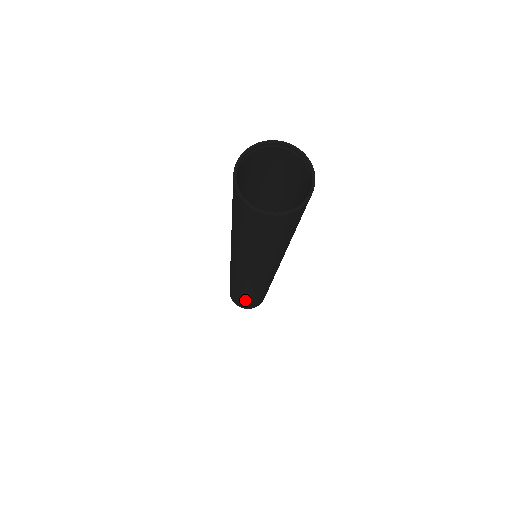
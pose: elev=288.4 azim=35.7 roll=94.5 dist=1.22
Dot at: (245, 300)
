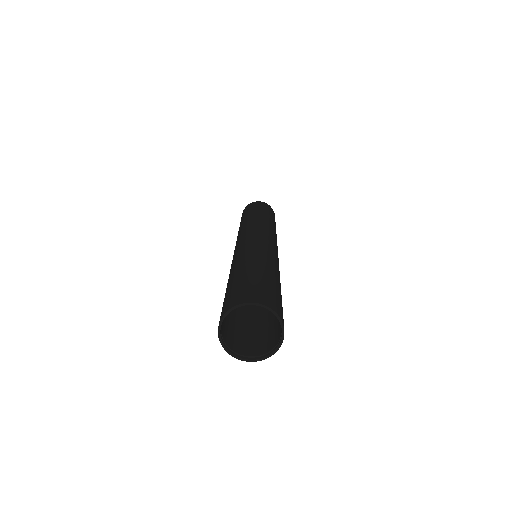
Dot at: occluded
